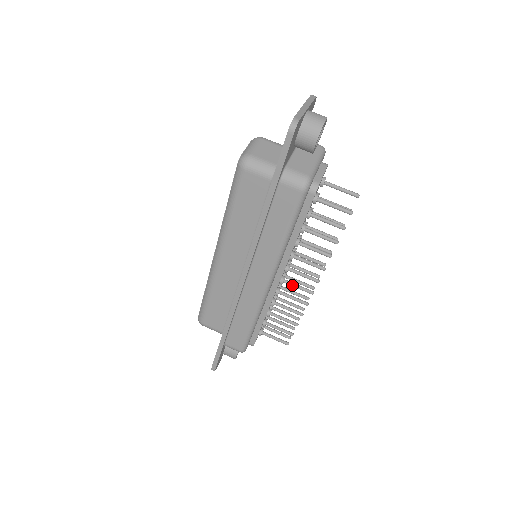
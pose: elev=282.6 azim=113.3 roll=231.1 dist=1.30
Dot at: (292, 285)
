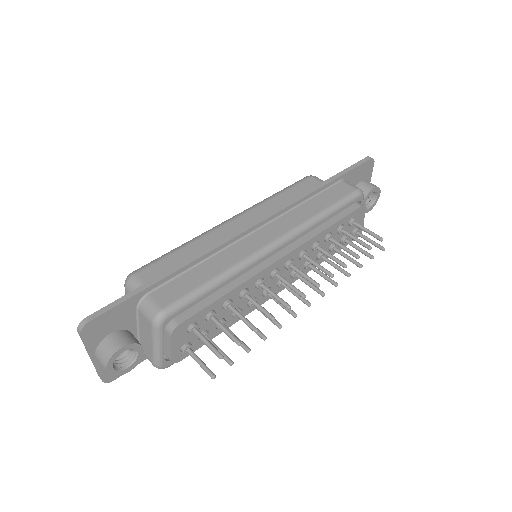
Dot at: (285, 280)
